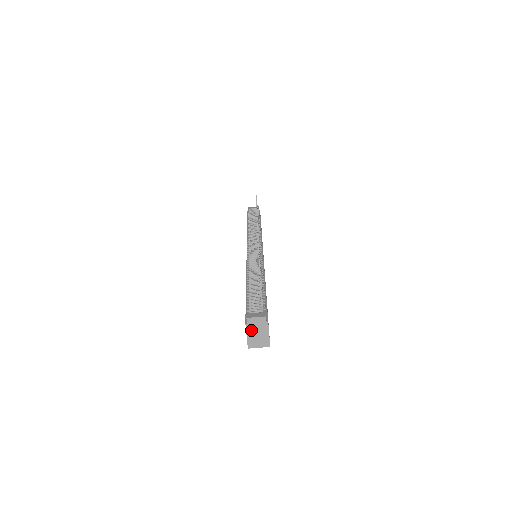
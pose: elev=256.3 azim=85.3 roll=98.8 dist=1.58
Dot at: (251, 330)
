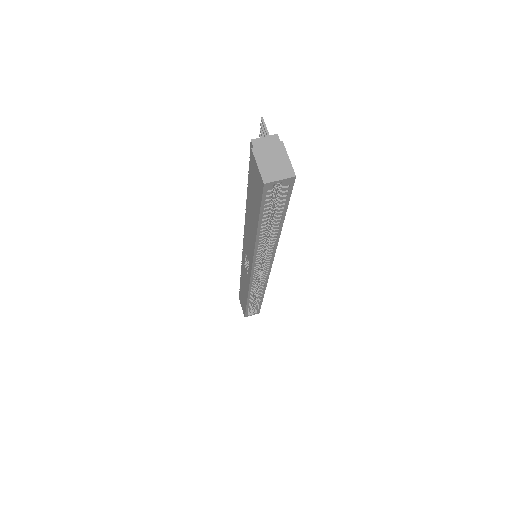
Dot at: (261, 156)
